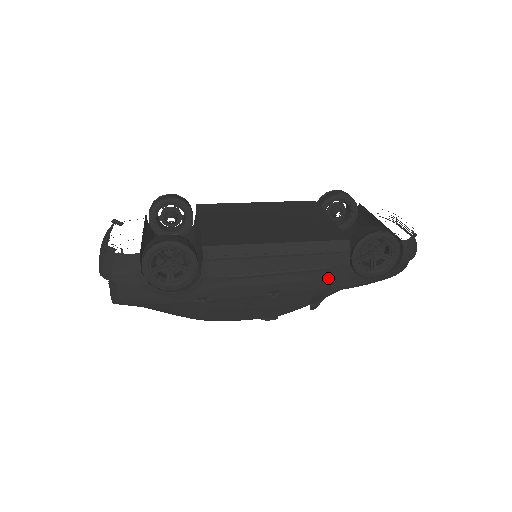
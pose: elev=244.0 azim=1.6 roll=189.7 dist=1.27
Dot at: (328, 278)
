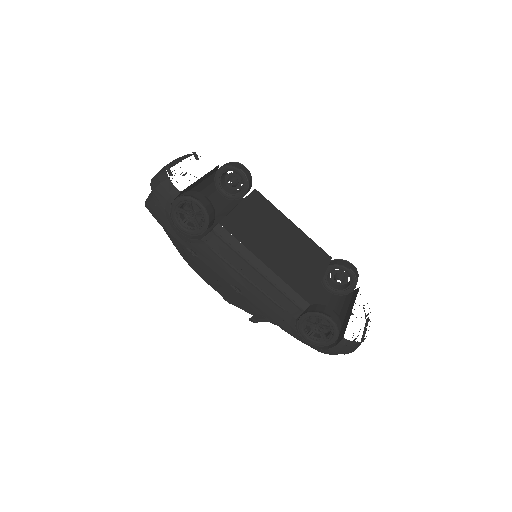
Dot at: (277, 313)
